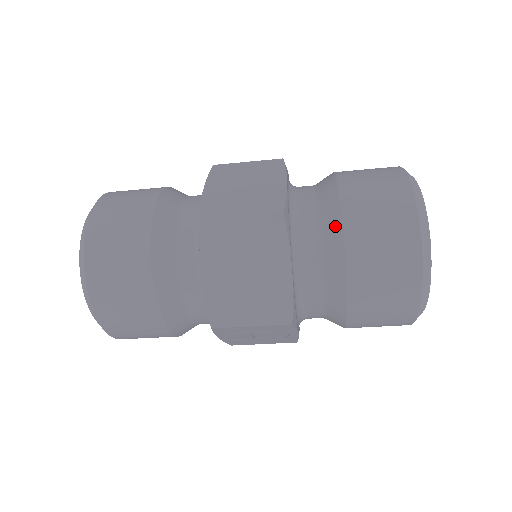
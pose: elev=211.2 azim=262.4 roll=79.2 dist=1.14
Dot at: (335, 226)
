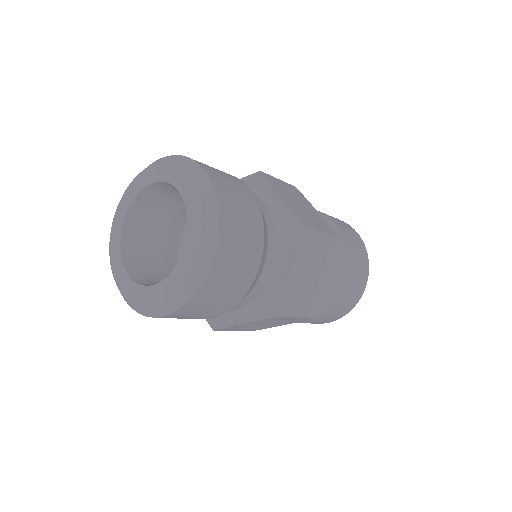
Dot at: (342, 254)
